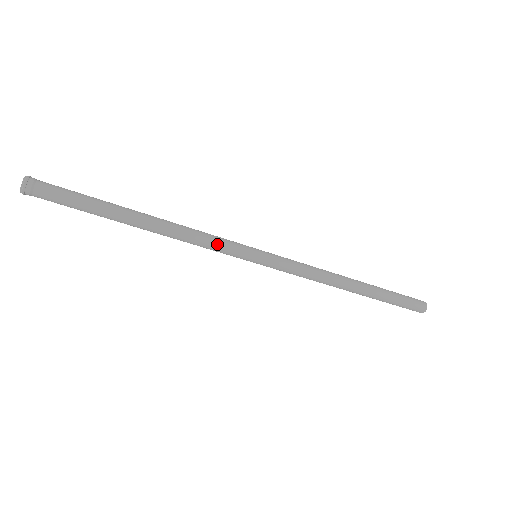
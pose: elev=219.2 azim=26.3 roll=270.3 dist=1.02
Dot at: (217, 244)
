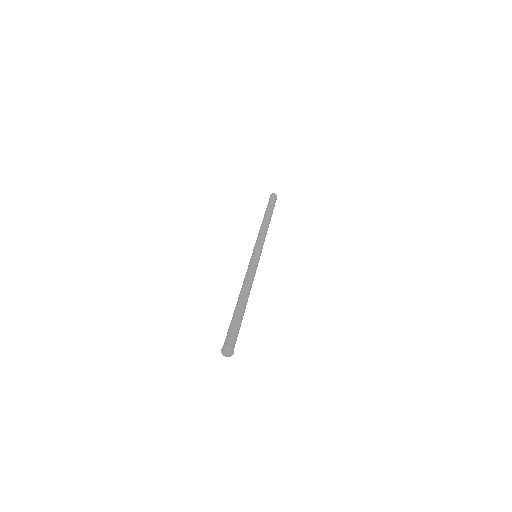
Dot at: occluded
